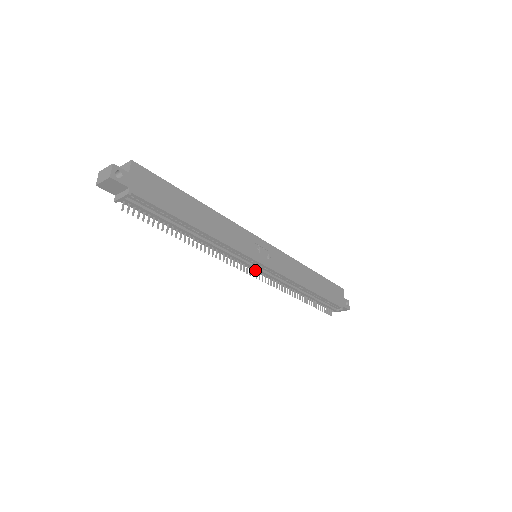
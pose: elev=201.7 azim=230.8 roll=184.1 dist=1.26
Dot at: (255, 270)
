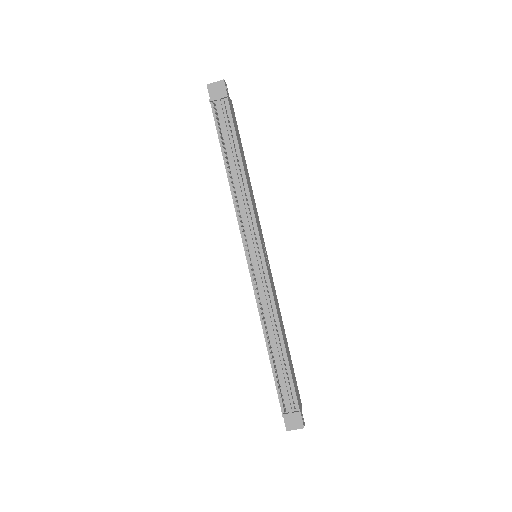
Dot at: (250, 264)
